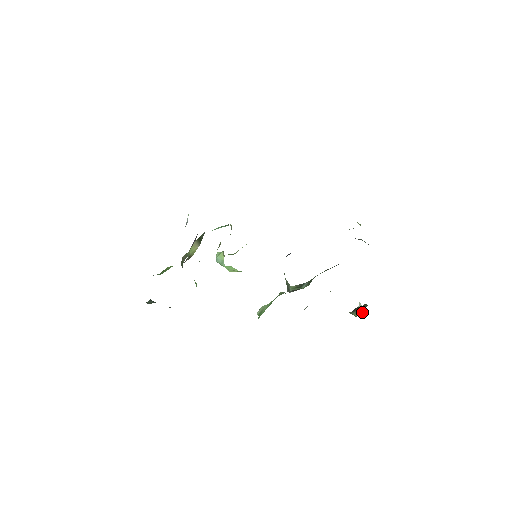
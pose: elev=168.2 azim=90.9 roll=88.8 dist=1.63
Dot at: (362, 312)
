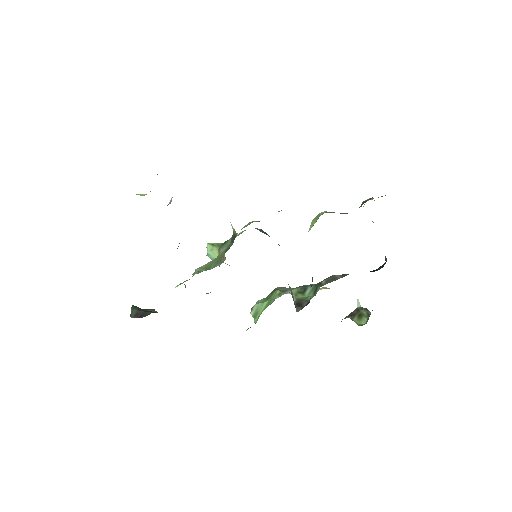
Dot at: (364, 320)
